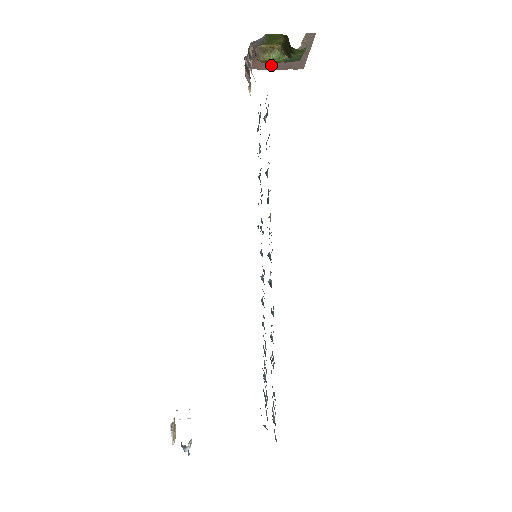
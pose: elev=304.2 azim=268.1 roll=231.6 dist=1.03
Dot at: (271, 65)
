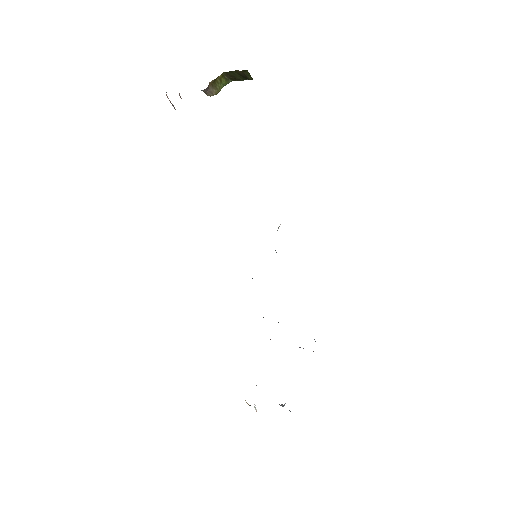
Dot at: occluded
